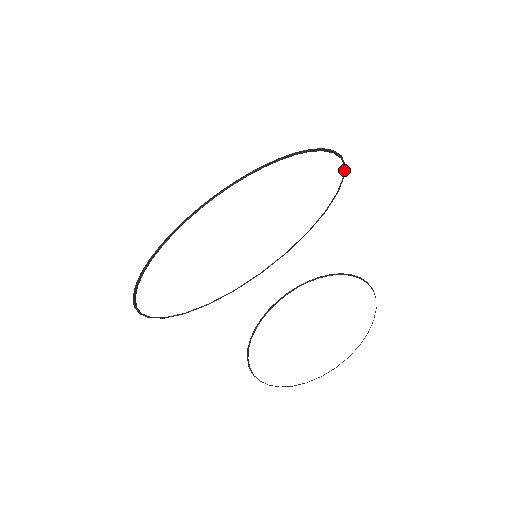
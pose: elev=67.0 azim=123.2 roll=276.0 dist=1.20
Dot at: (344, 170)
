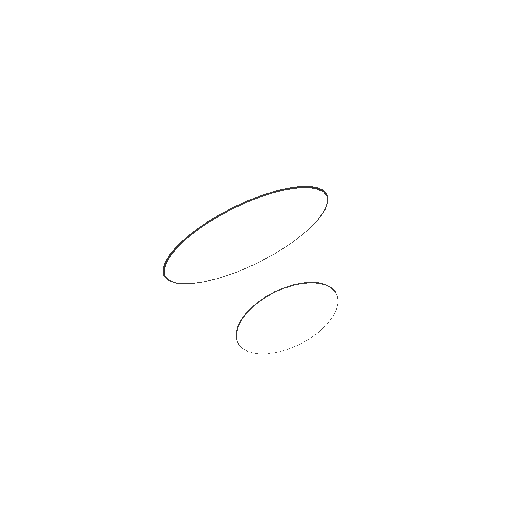
Dot at: (321, 215)
